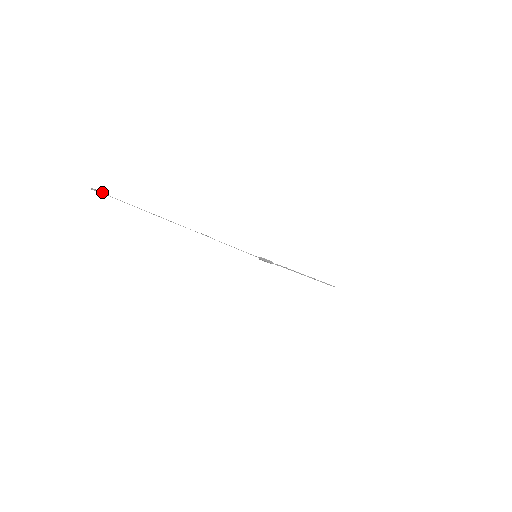
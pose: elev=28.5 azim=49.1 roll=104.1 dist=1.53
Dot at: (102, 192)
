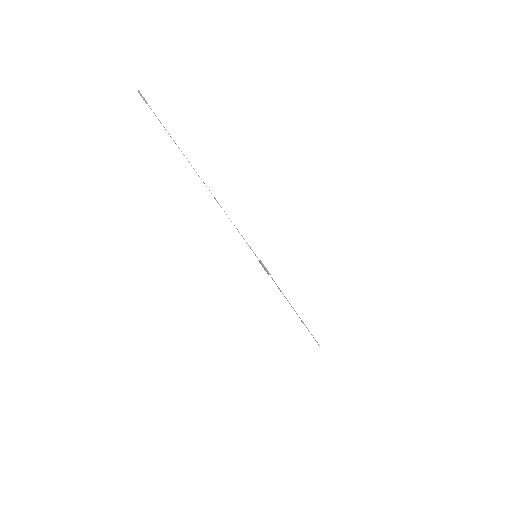
Dot at: (145, 100)
